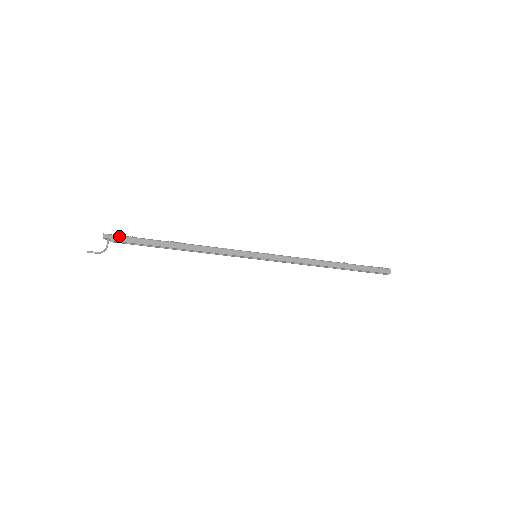
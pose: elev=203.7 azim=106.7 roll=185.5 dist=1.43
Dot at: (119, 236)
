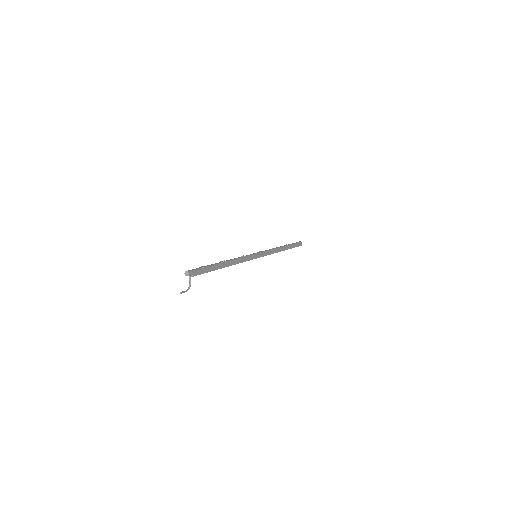
Dot at: (197, 270)
